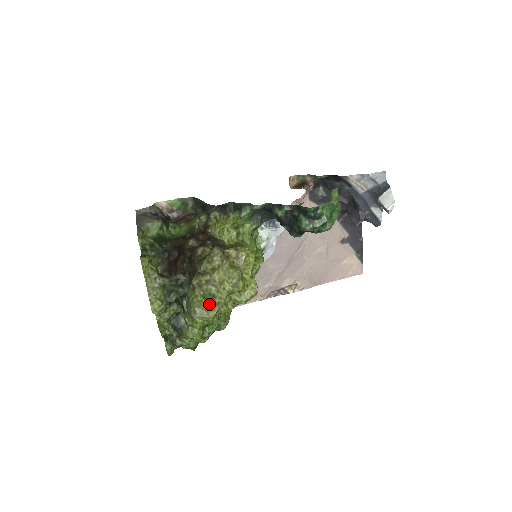
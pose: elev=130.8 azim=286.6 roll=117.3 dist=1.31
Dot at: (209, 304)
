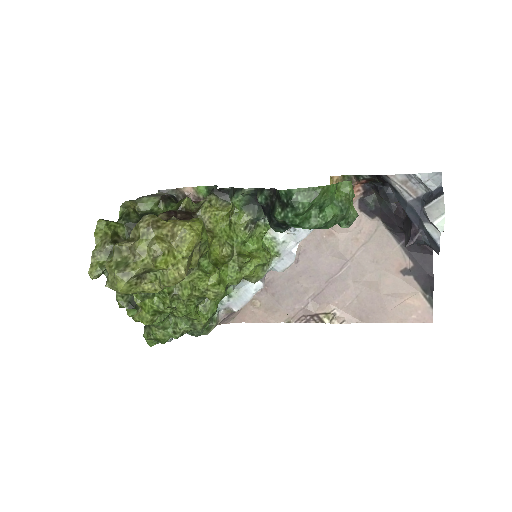
Dot at: (117, 271)
